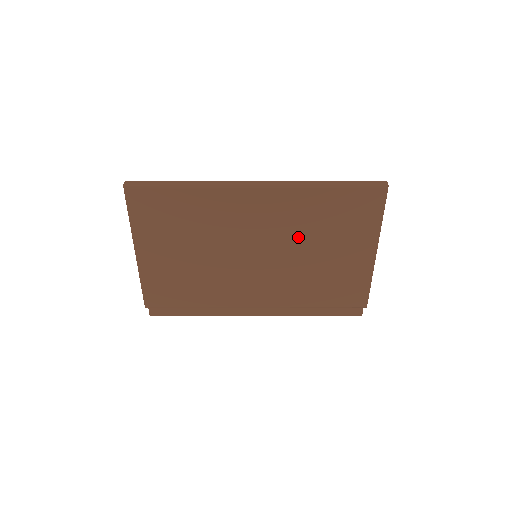
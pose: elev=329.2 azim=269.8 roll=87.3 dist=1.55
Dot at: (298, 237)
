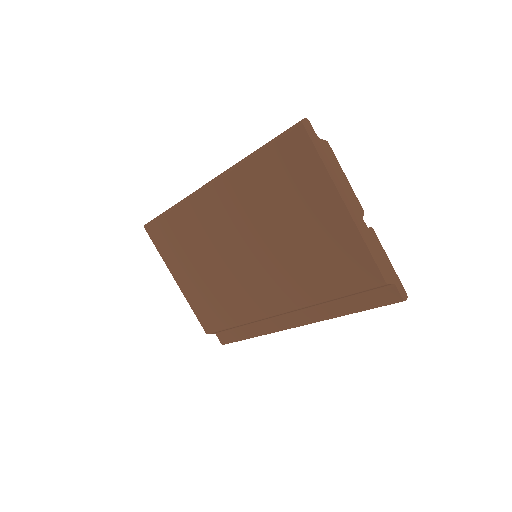
Dot at: (264, 219)
